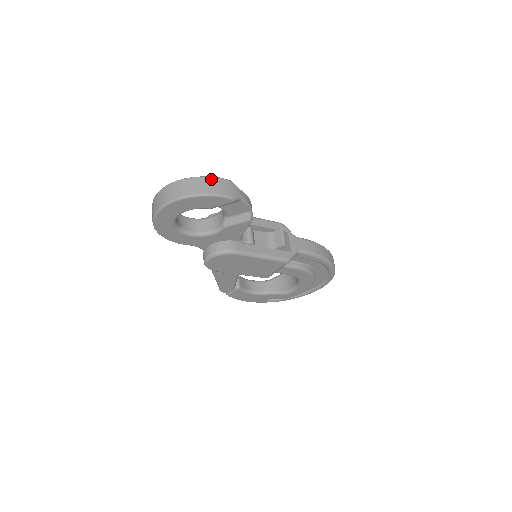
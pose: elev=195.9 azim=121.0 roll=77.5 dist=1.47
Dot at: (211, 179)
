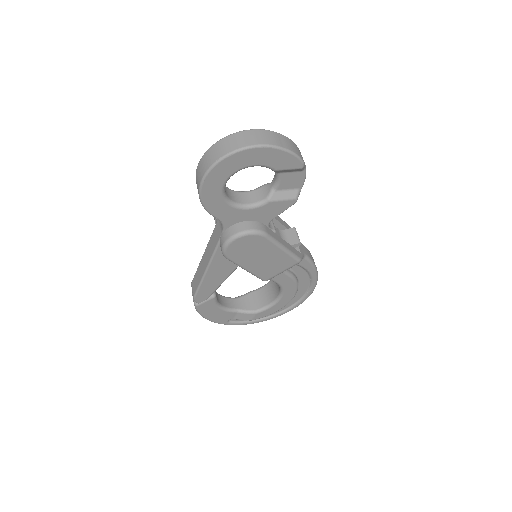
Dot at: (286, 138)
